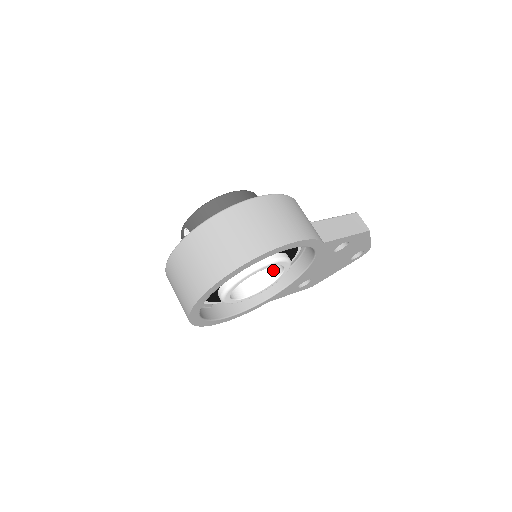
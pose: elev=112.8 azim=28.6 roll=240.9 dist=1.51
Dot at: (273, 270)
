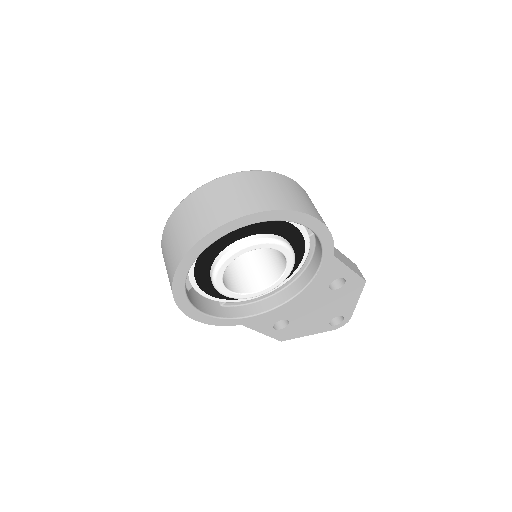
Dot at: (267, 277)
